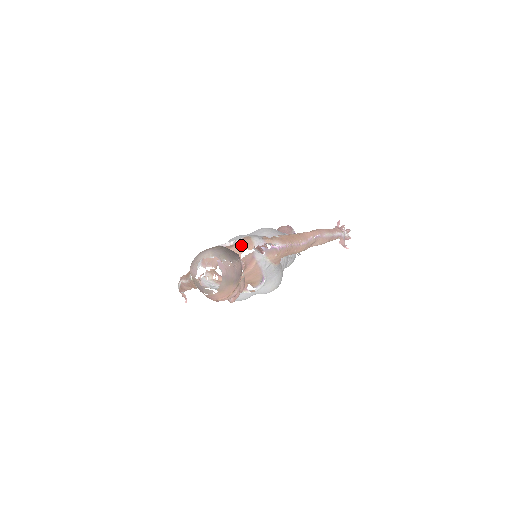
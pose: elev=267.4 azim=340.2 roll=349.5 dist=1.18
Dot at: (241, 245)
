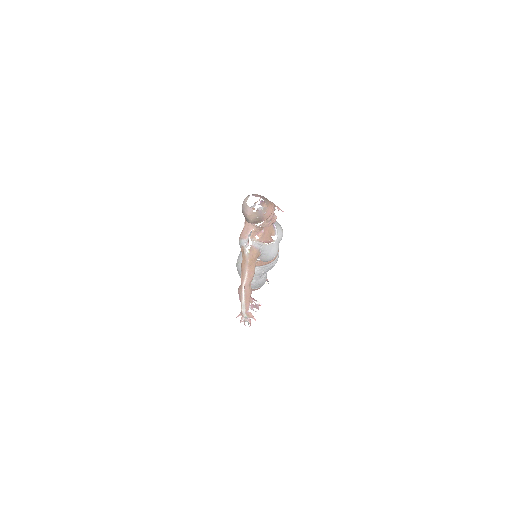
Dot at: occluded
